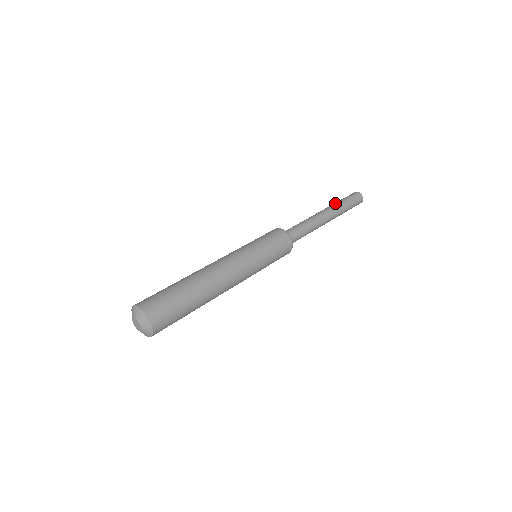
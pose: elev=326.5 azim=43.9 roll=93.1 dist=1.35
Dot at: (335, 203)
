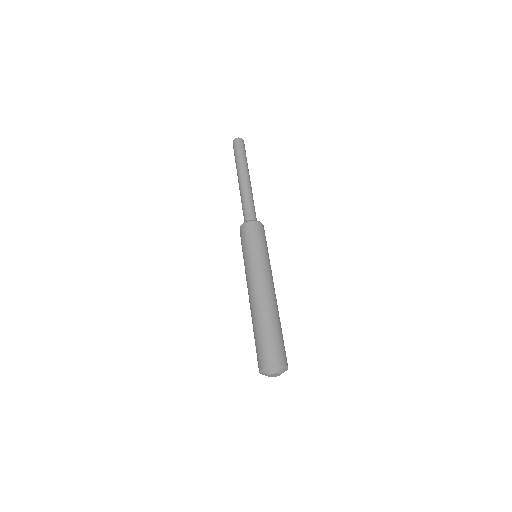
Dot at: (246, 163)
